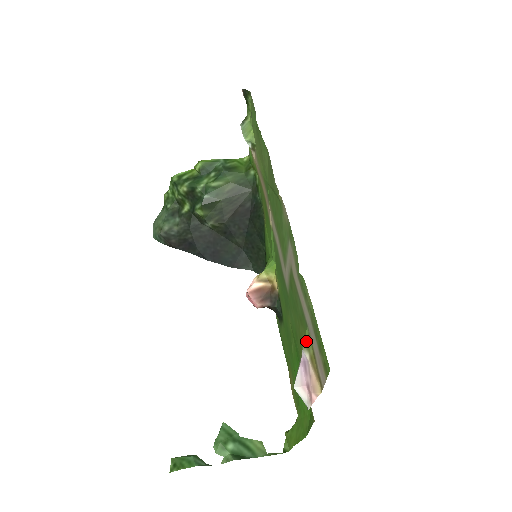
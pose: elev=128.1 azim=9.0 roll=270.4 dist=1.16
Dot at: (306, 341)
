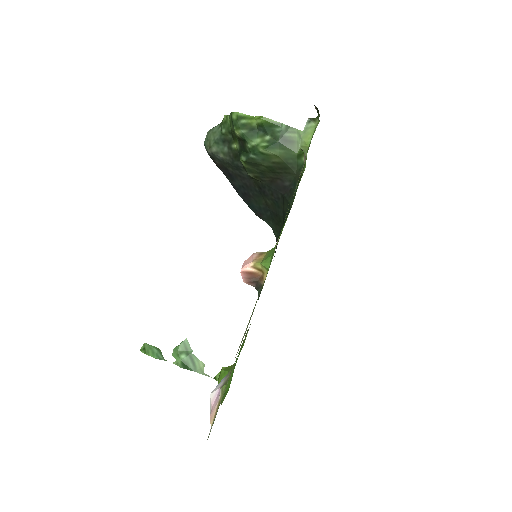
Dot at: (223, 388)
